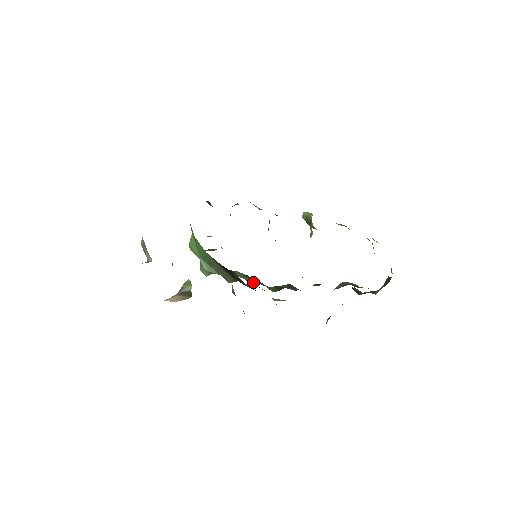
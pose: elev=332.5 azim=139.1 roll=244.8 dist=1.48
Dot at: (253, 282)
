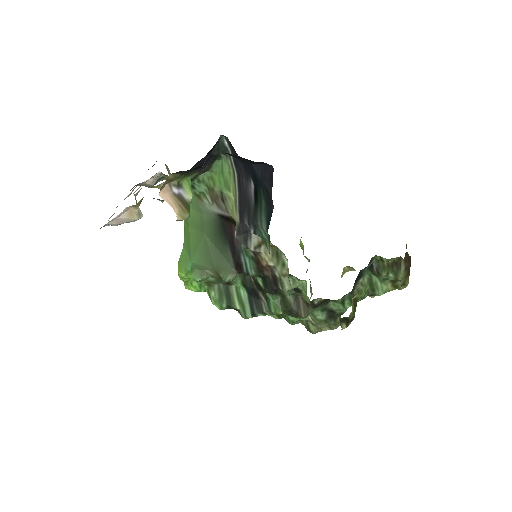
Dot at: (252, 311)
